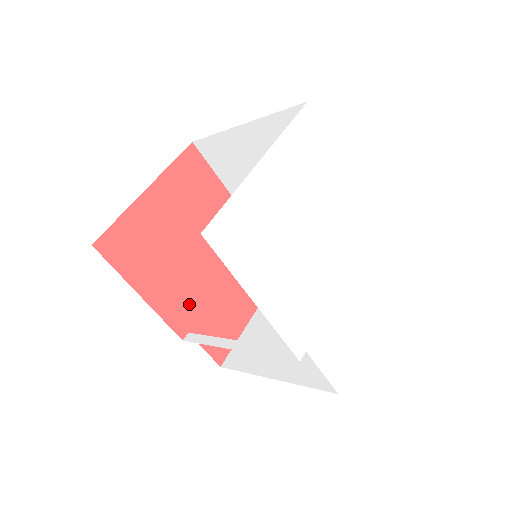
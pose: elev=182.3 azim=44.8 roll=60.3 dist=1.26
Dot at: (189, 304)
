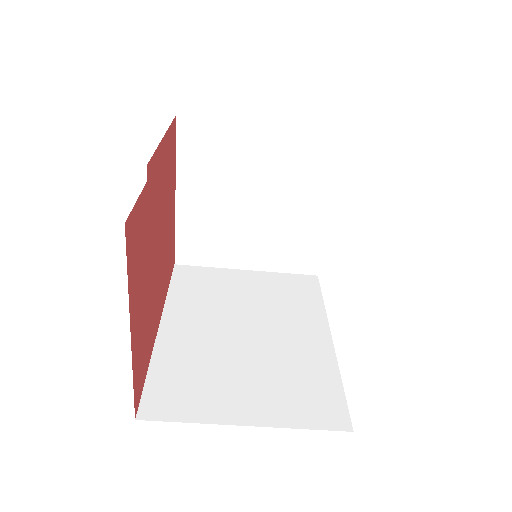
Dot at: (153, 200)
